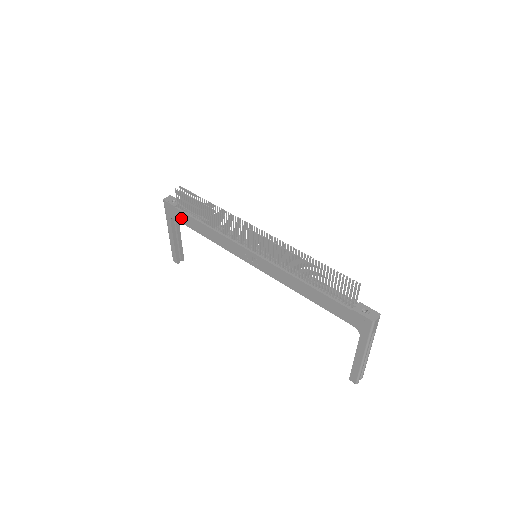
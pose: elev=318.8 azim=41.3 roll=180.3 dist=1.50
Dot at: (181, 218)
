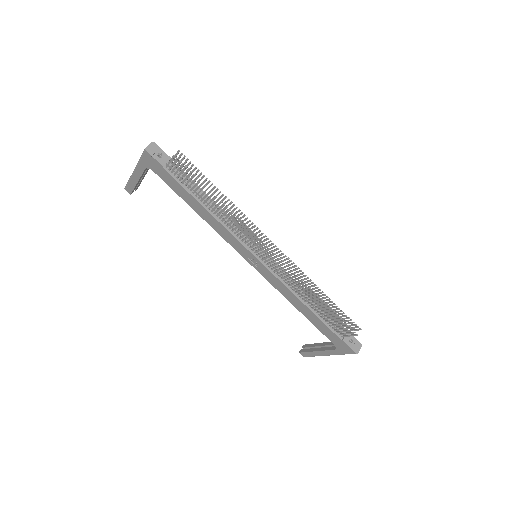
Dot at: (166, 179)
